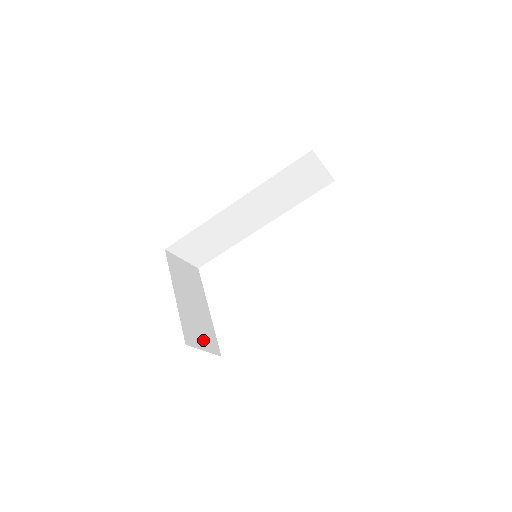
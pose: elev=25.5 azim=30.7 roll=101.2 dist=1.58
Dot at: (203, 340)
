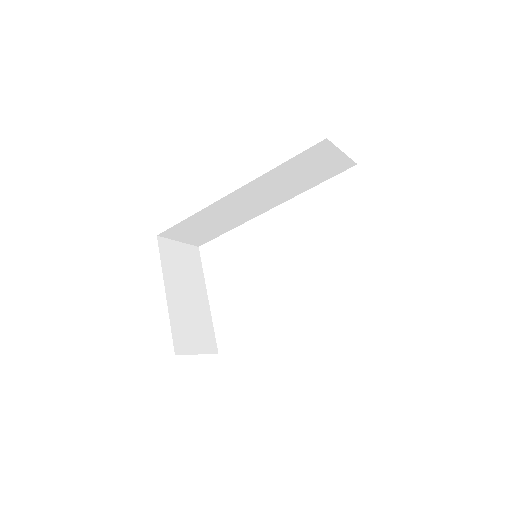
Dot at: (197, 341)
